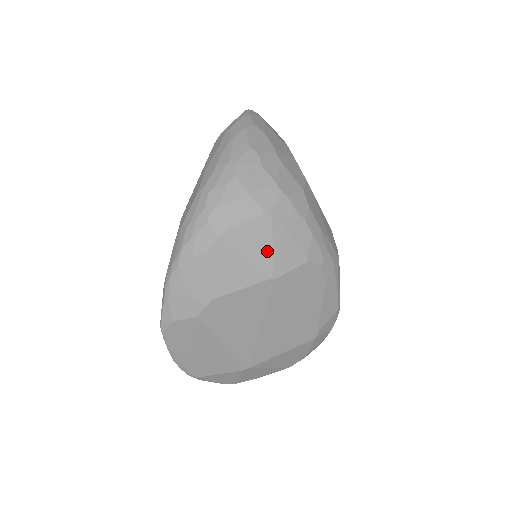
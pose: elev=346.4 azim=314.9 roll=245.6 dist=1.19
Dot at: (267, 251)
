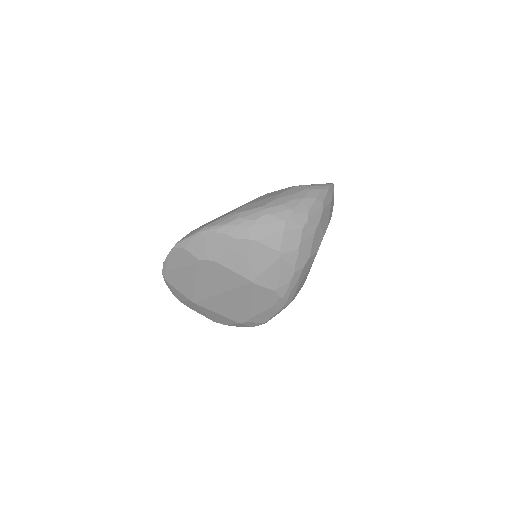
Dot at: (262, 268)
